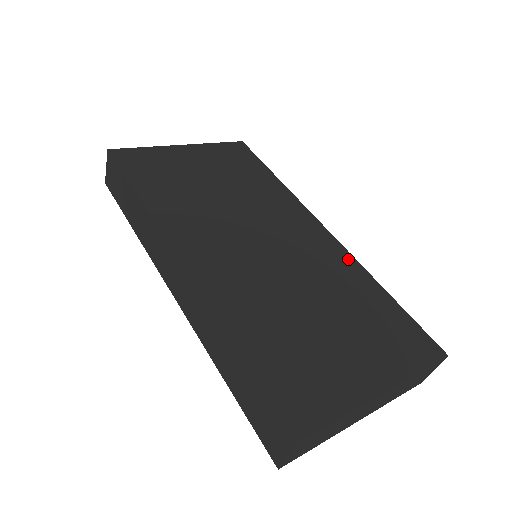
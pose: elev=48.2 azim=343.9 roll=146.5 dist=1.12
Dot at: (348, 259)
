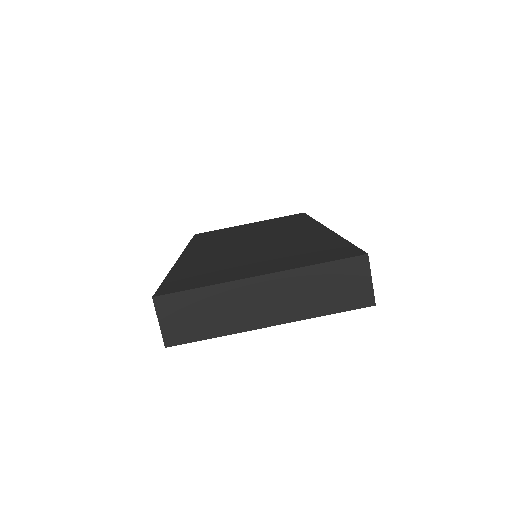
Dot at: (326, 233)
